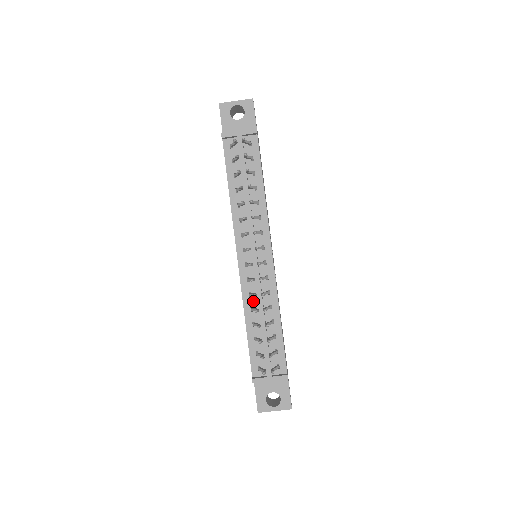
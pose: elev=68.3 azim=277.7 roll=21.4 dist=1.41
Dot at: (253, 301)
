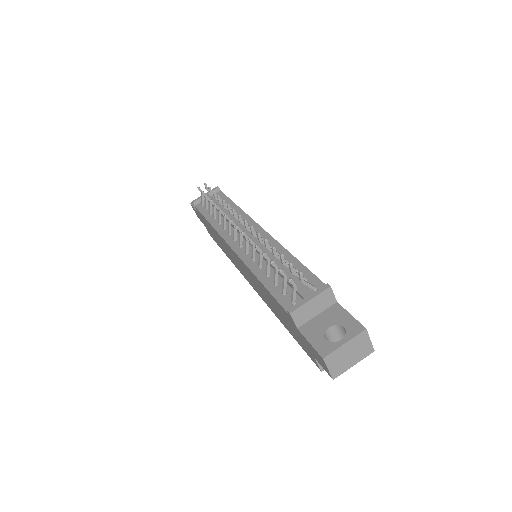
Dot at: occluded
